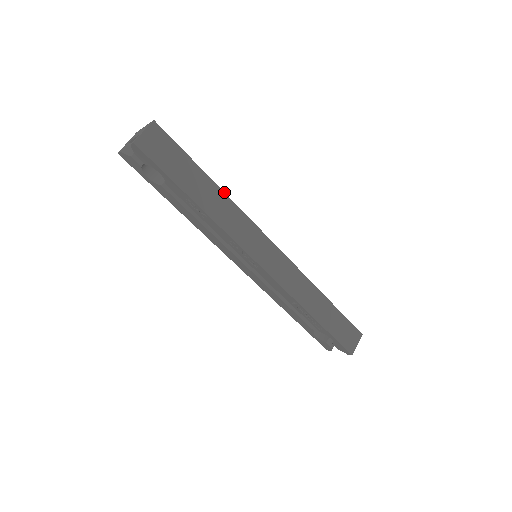
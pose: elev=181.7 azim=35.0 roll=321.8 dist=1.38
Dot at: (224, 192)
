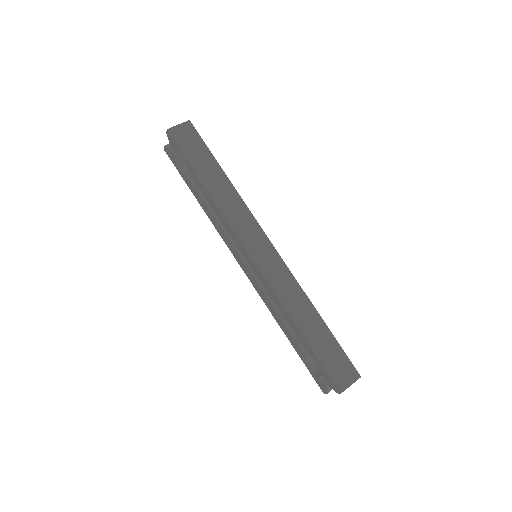
Dot at: occluded
